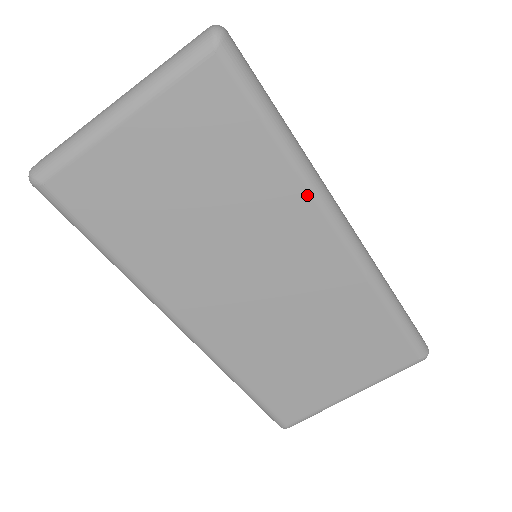
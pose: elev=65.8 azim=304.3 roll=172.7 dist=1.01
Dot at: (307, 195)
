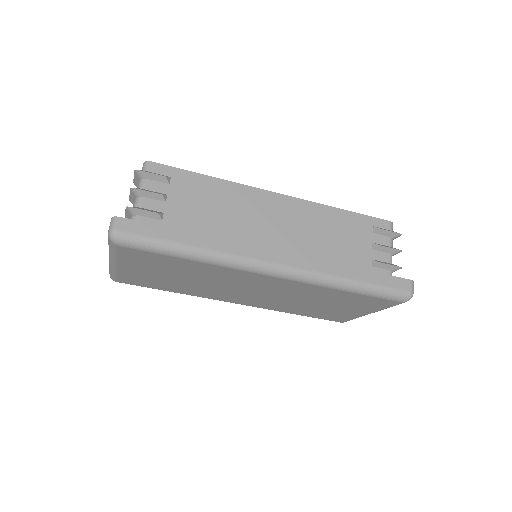
Dot at: (230, 269)
